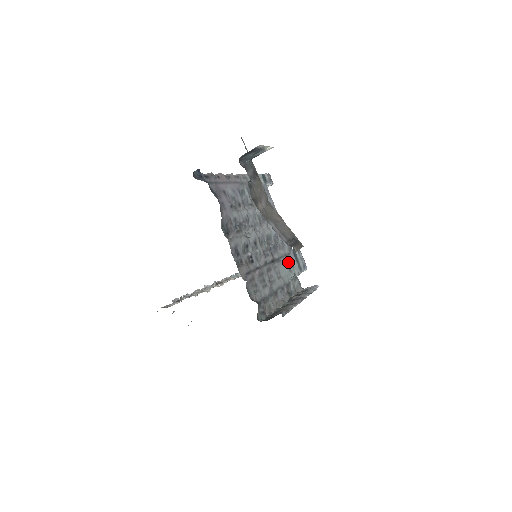
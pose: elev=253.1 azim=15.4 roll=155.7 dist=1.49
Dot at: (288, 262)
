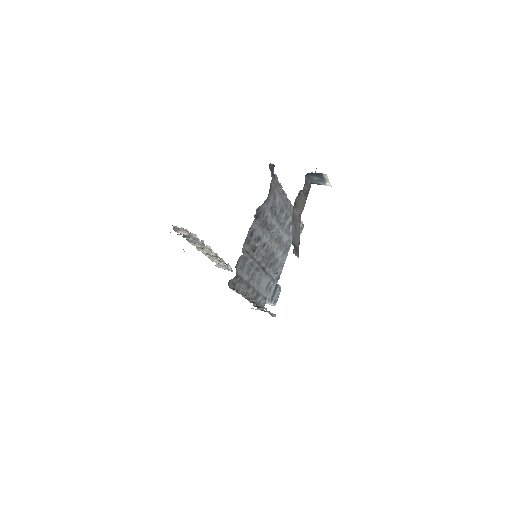
Dot at: (270, 284)
